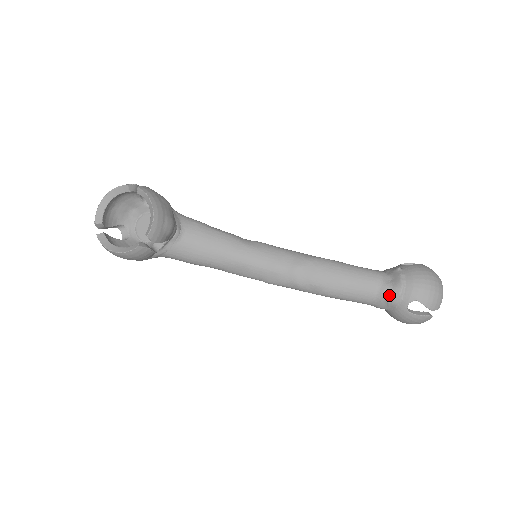
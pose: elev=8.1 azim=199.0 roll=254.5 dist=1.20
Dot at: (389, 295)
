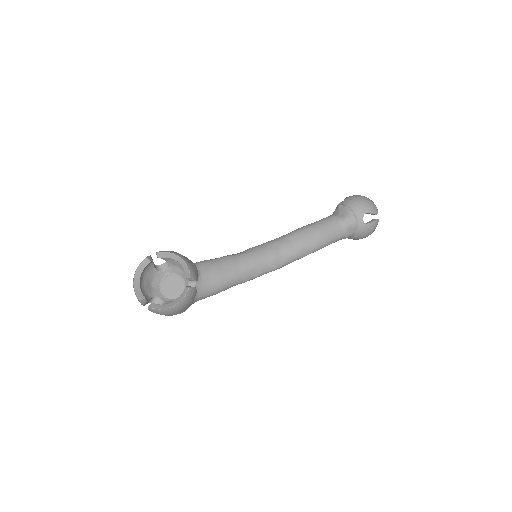
Dot at: (349, 222)
